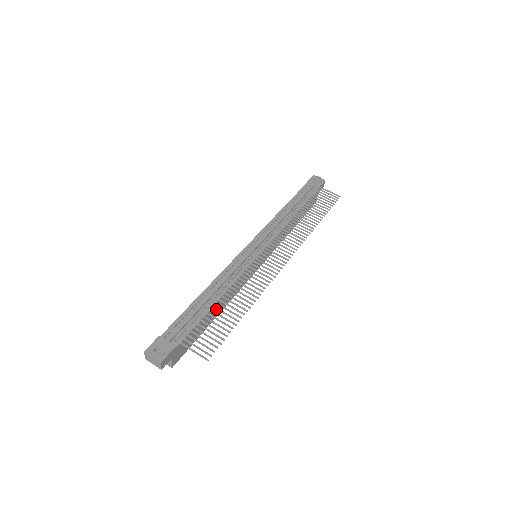
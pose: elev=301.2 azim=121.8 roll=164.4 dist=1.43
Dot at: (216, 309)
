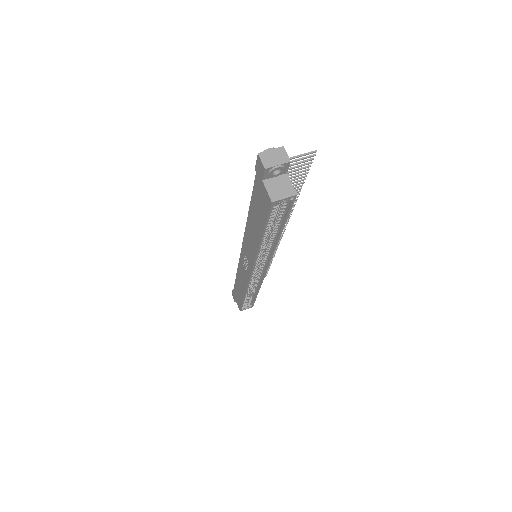
Dot at: occluded
